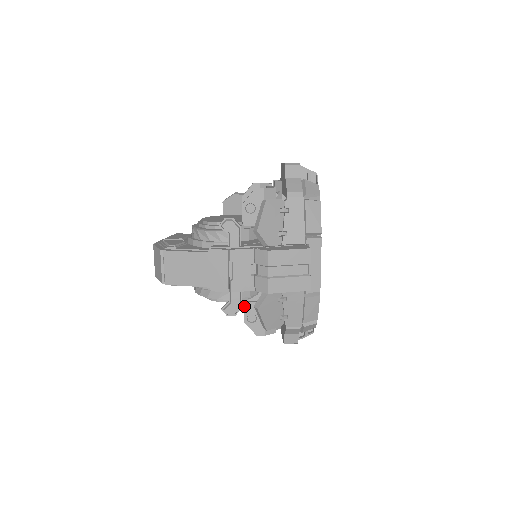
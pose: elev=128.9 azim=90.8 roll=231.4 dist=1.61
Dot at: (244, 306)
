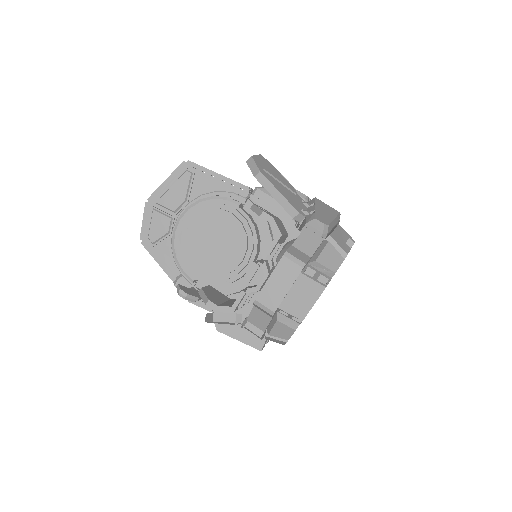
Dot at: occluded
